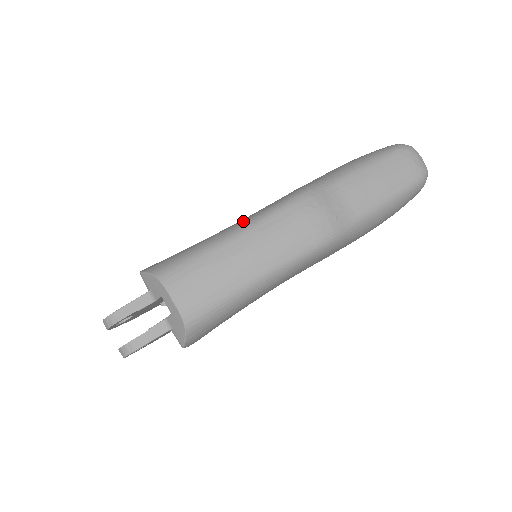
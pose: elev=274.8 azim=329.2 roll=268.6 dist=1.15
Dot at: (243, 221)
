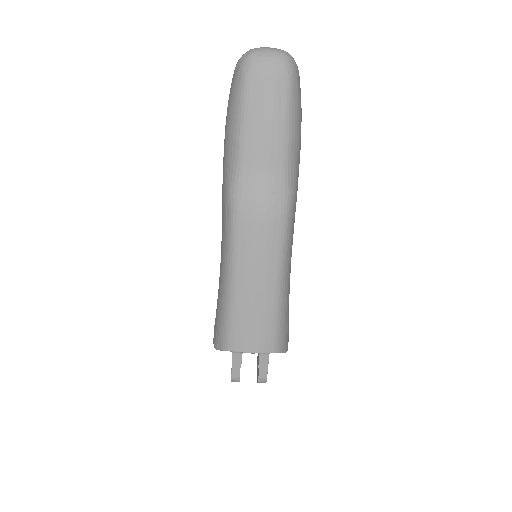
Dot at: (224, 265)
